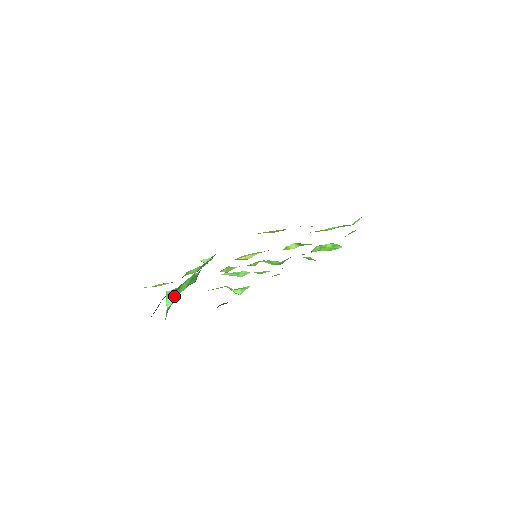
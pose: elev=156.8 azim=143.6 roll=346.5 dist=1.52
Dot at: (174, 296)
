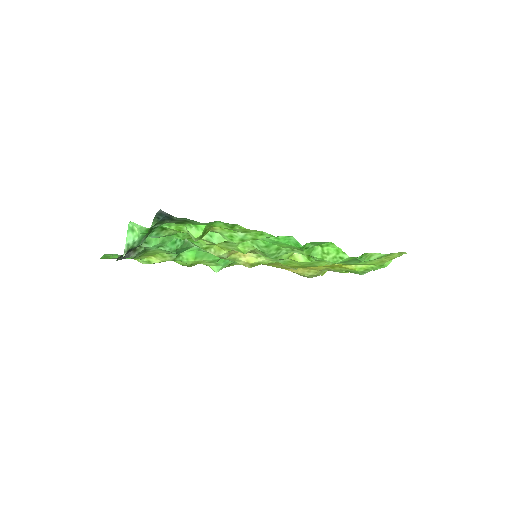
Dot at: (137, 234)
